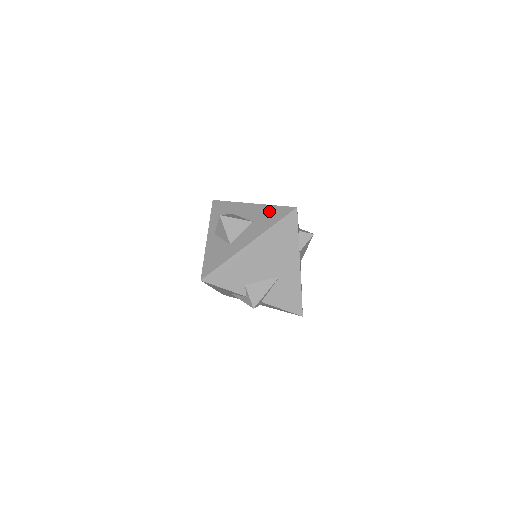
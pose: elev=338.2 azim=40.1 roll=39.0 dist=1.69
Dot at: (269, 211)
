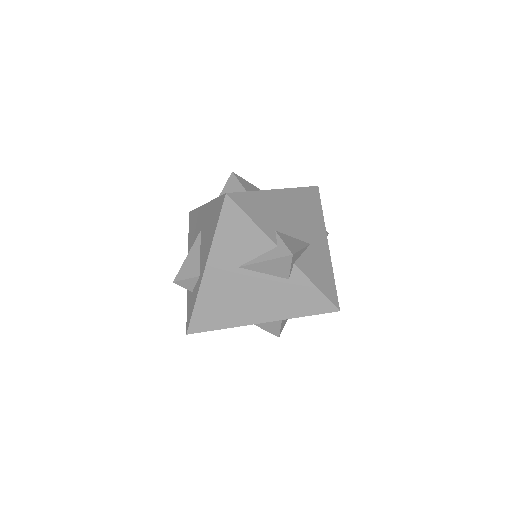
Dot at: occluded
